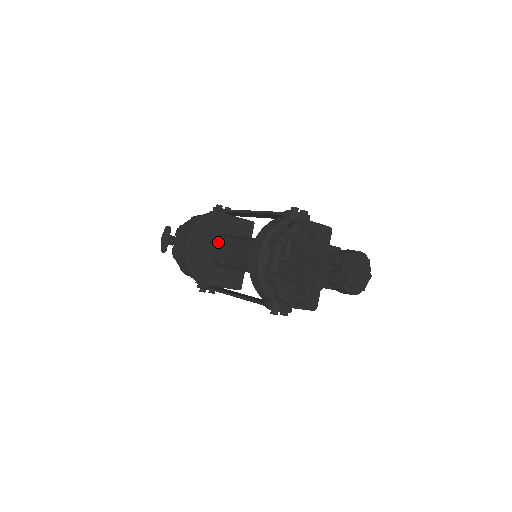
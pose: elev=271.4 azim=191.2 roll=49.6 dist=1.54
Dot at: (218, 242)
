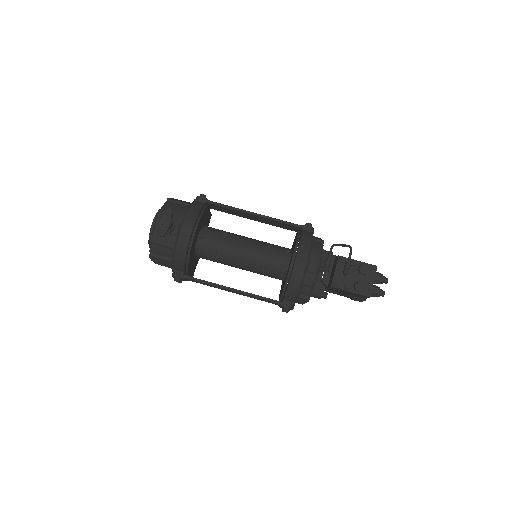
Dot at: (215, 235)
